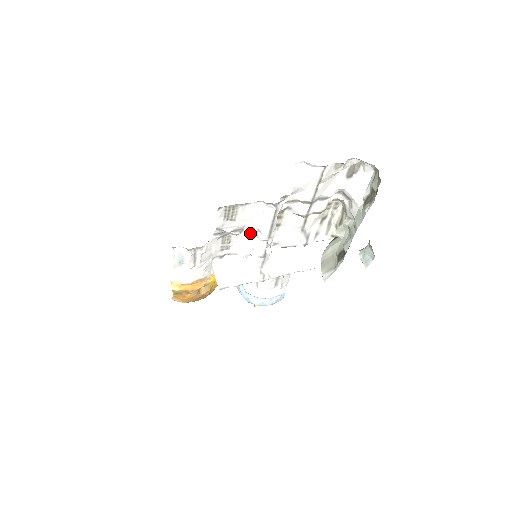
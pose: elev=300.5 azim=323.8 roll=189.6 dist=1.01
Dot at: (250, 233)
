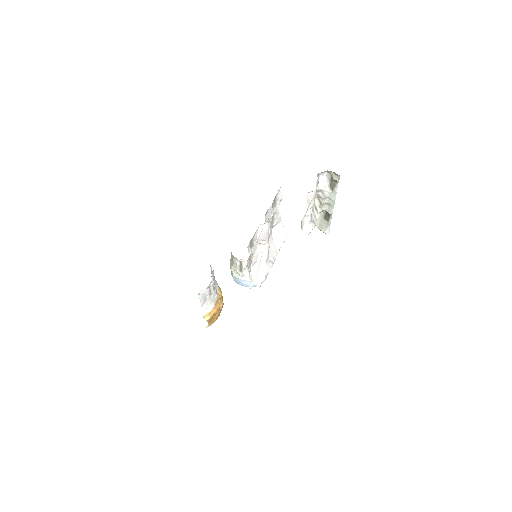
Dot at: (257, 246)
